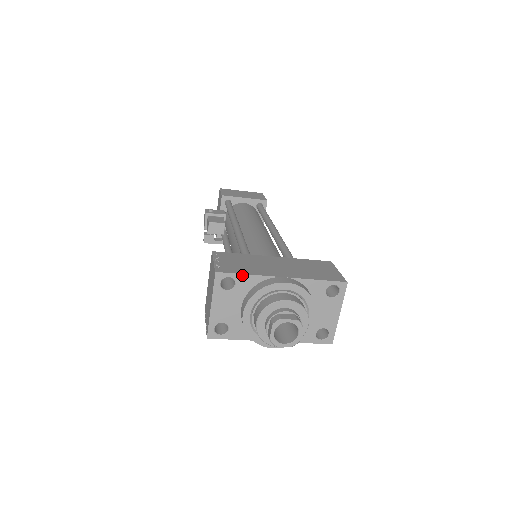
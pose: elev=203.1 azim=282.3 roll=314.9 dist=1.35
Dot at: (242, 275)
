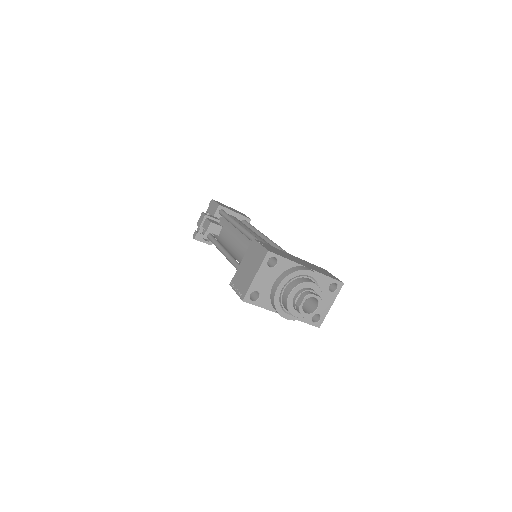
Dot at: (284, 258)
